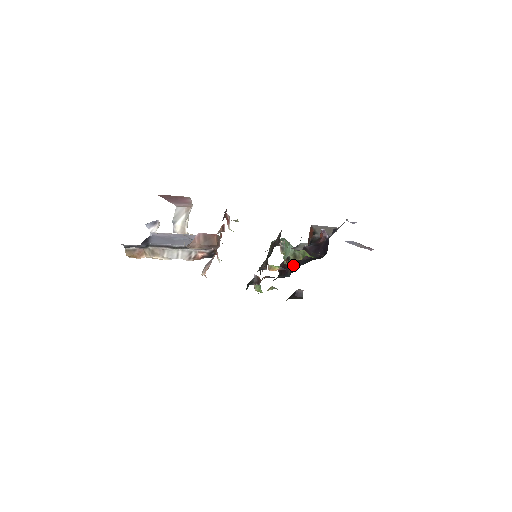
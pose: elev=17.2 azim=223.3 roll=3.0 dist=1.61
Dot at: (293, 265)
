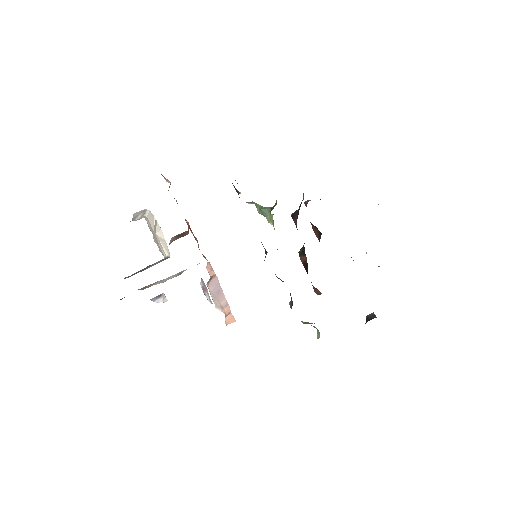
Dot at: (304, 250)
